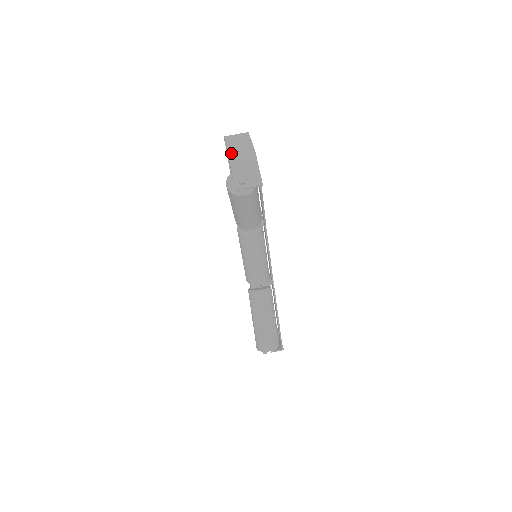
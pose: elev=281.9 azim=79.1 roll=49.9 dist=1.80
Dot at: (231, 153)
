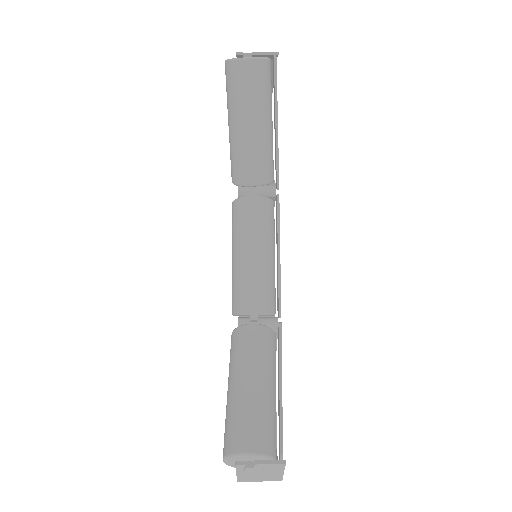
Dot at: occluded
